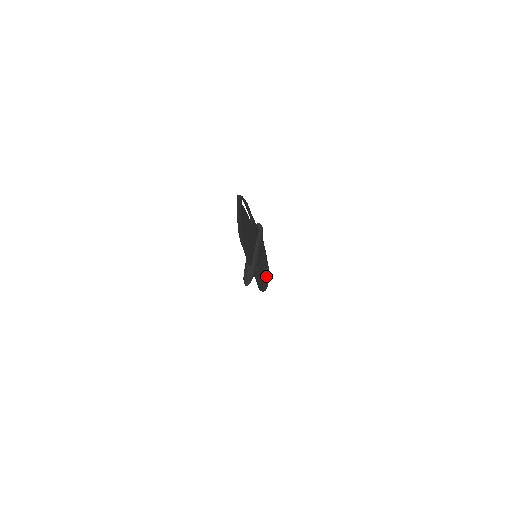
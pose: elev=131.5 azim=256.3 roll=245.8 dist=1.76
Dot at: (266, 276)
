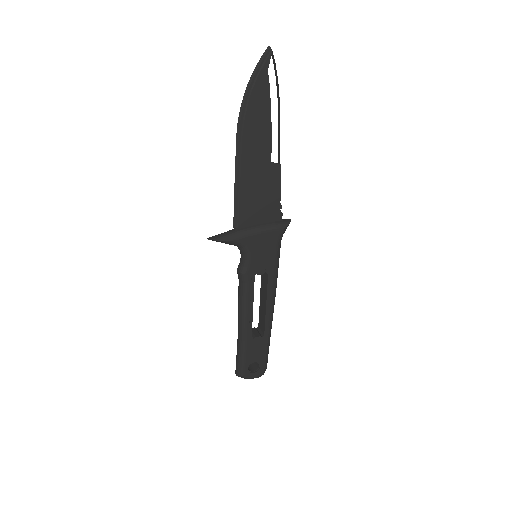
Dot at: (254, 343)
